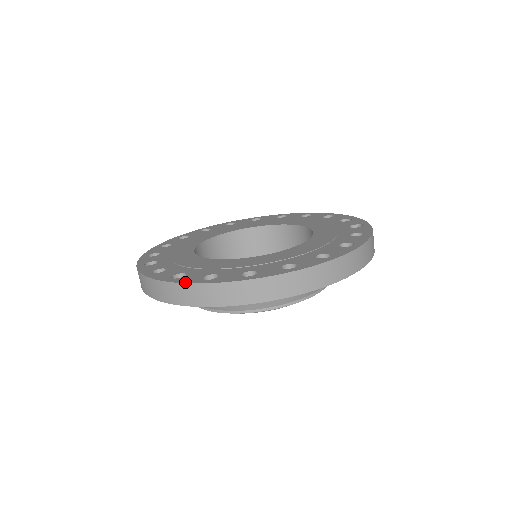
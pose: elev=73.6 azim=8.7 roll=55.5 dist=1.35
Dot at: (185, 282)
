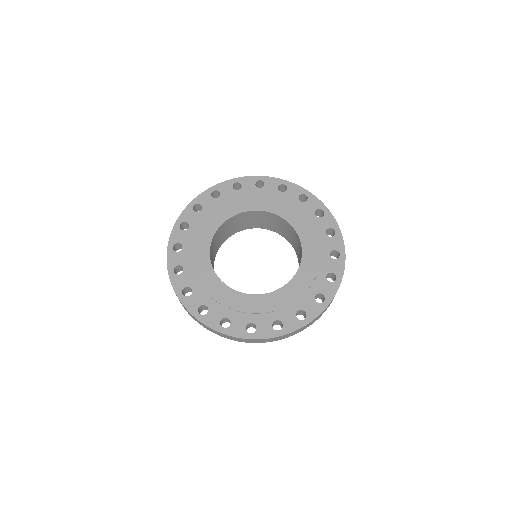
Dot at: (209, 326)
